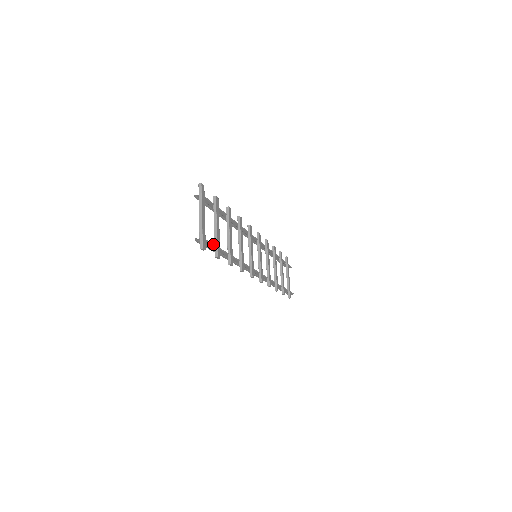
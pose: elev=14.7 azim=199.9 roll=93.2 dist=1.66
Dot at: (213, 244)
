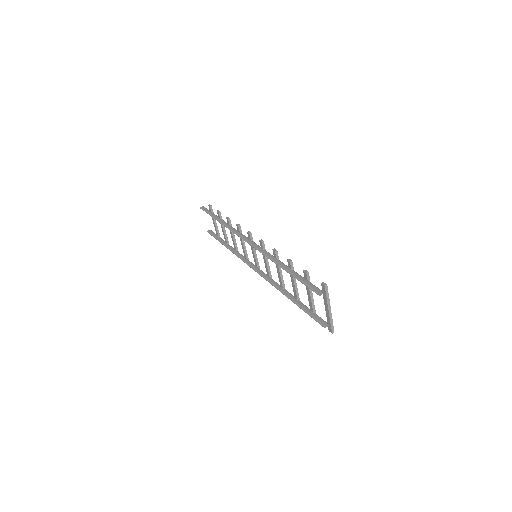
Dot at: occluded
